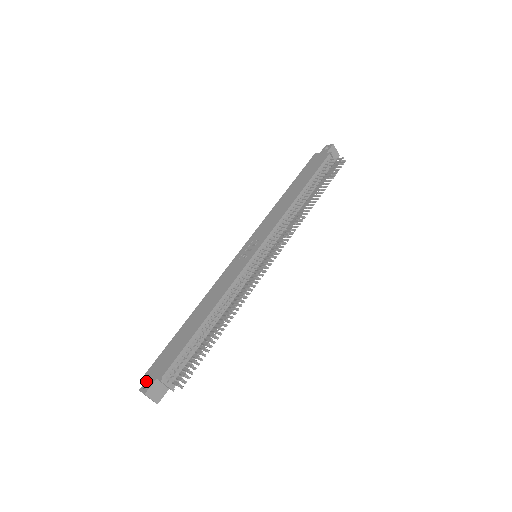
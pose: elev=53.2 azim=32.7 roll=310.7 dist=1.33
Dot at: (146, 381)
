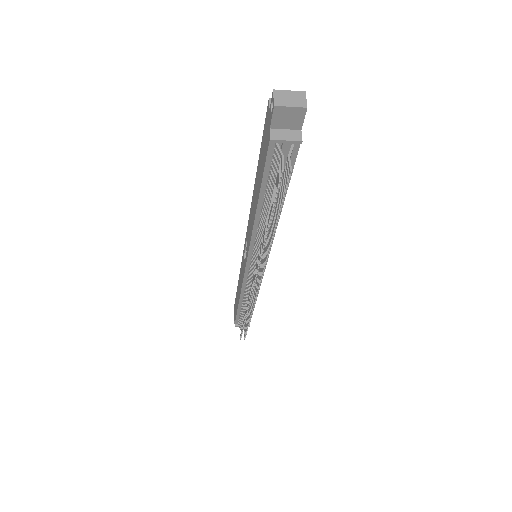
Dot at: (234, 313)
